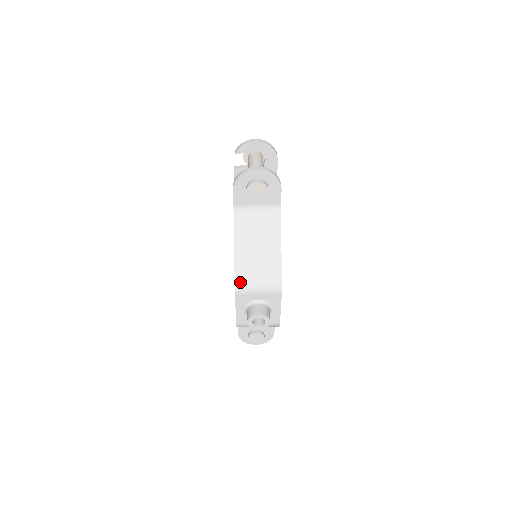
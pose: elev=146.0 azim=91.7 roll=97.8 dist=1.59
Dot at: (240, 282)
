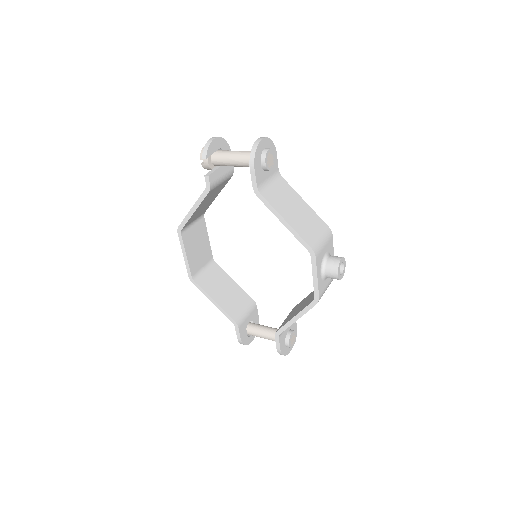
Dot at: (312, 244)
